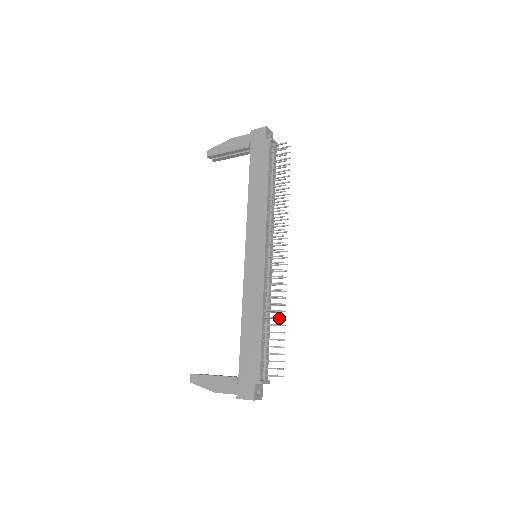
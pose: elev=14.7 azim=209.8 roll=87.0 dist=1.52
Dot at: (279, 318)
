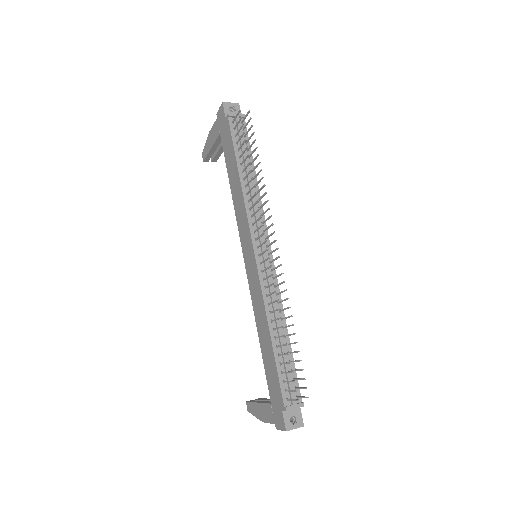
Dot at: (282, 327)
